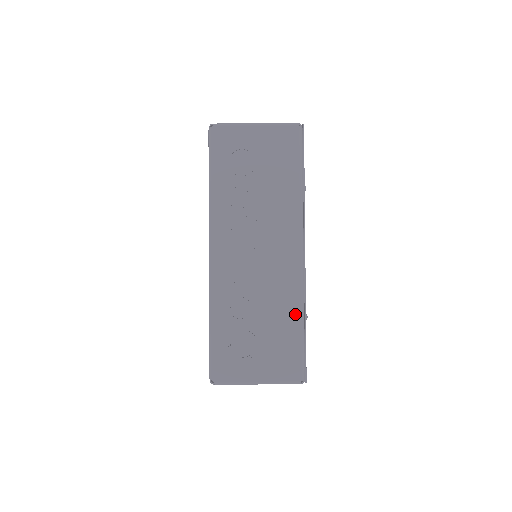
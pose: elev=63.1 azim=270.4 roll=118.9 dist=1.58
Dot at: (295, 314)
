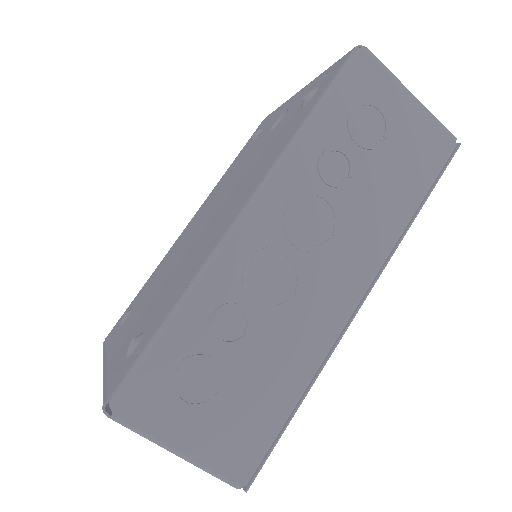
Dot at: (297, 381)
